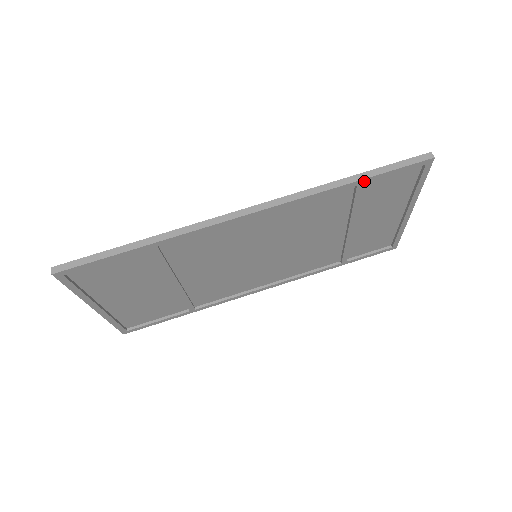
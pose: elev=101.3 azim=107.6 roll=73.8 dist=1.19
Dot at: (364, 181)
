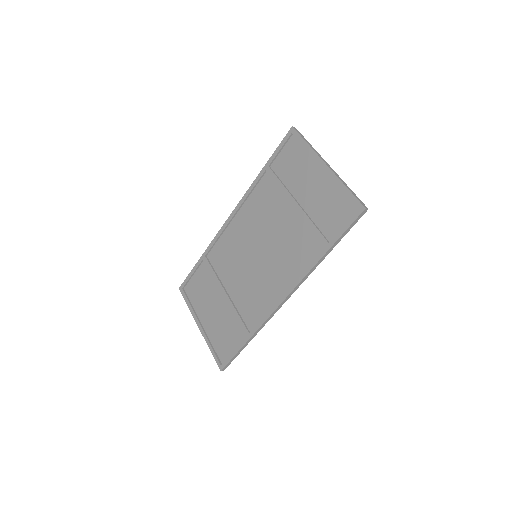
Dot at: (333, 245)
